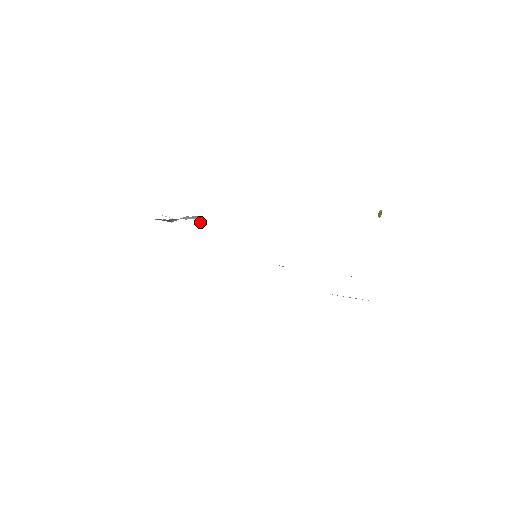
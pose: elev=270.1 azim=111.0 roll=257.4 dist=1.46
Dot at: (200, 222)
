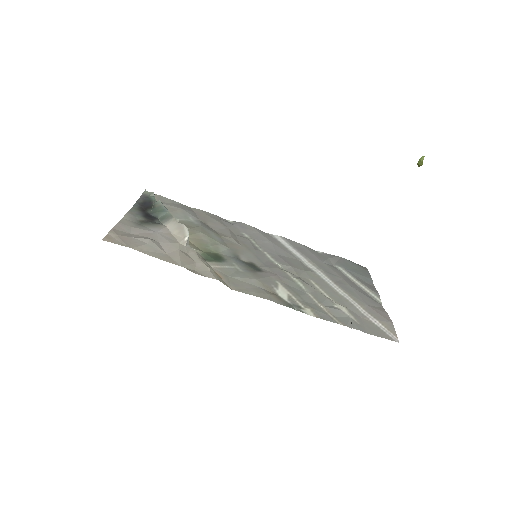
Dot at: (187, 242)
